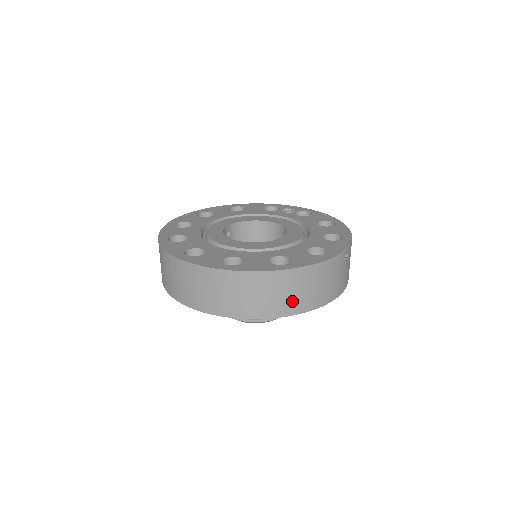
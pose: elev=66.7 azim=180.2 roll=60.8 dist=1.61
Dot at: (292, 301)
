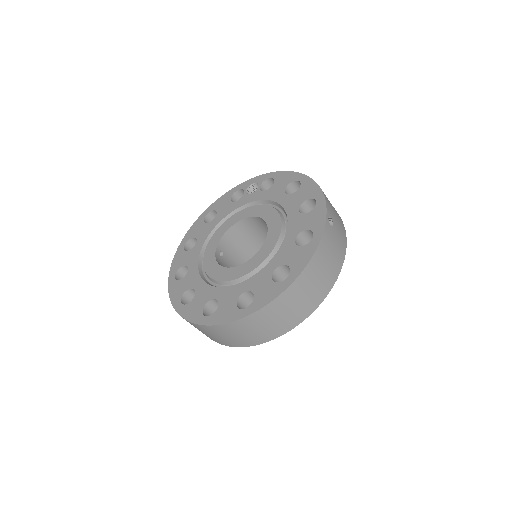
Dot at: (313, 296)
